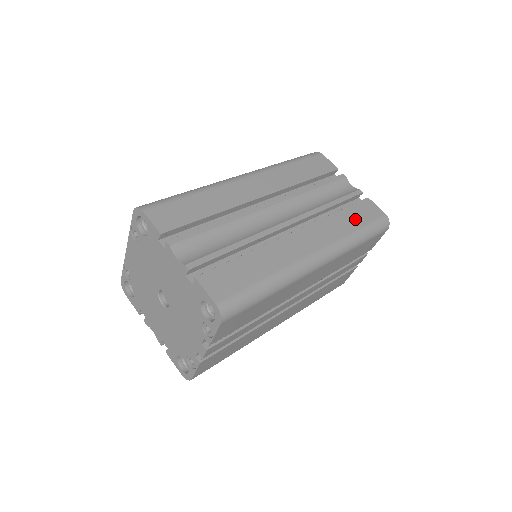
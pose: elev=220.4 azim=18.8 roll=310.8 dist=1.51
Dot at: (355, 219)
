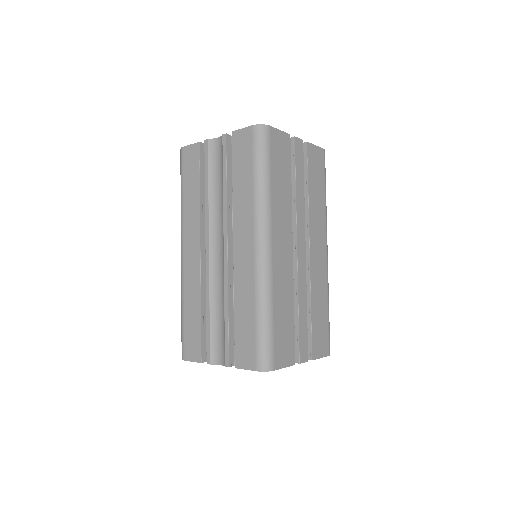
Dot at: (244, 172)
